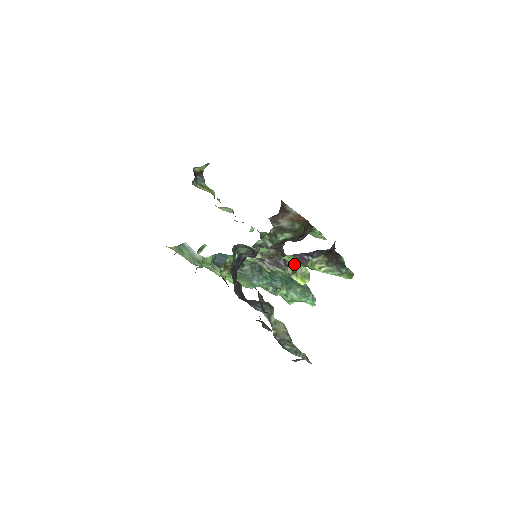
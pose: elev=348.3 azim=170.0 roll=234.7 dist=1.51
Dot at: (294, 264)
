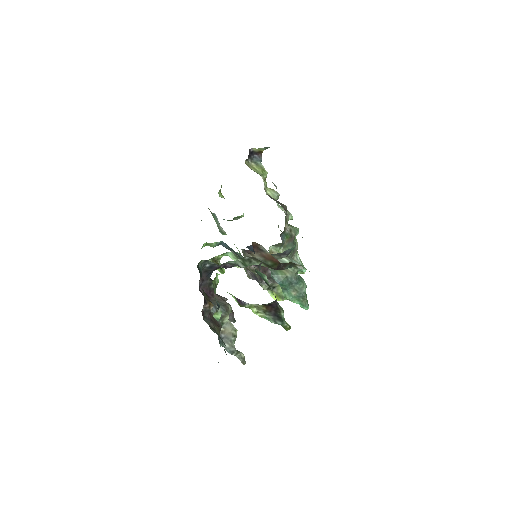
Dot at: (236, 300)
